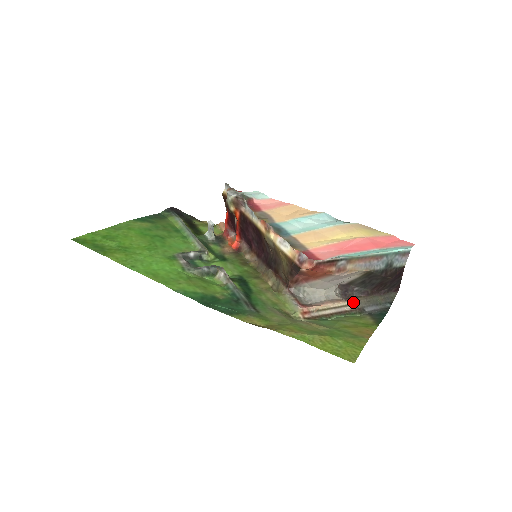
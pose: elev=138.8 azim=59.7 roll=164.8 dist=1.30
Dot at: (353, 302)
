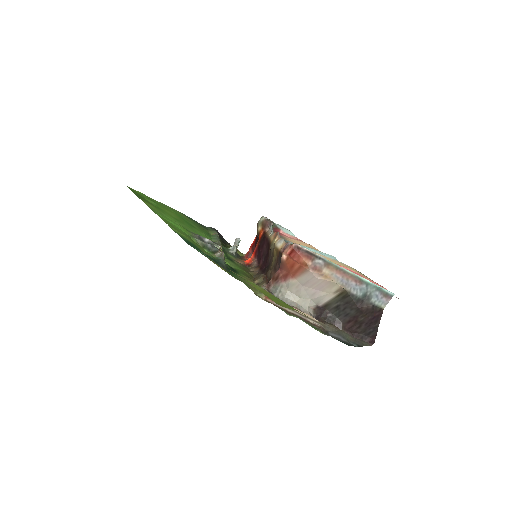
Dot at: (321, 322)
